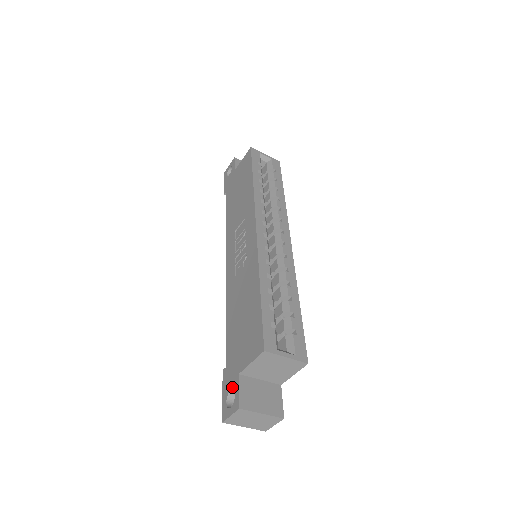
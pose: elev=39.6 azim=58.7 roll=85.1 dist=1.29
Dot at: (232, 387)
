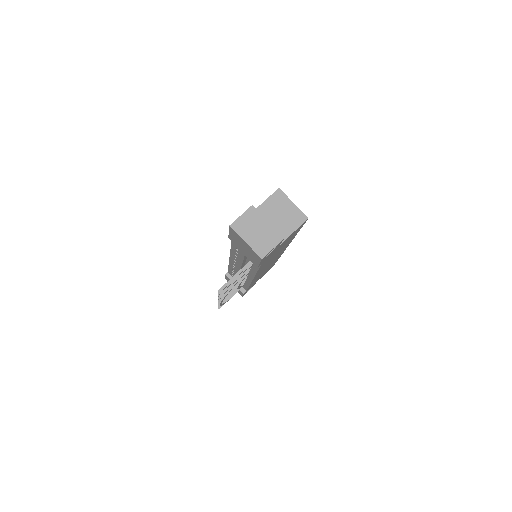
Dot at: occluded
